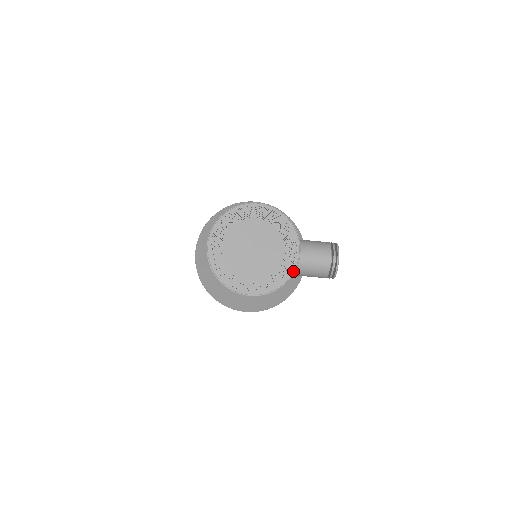
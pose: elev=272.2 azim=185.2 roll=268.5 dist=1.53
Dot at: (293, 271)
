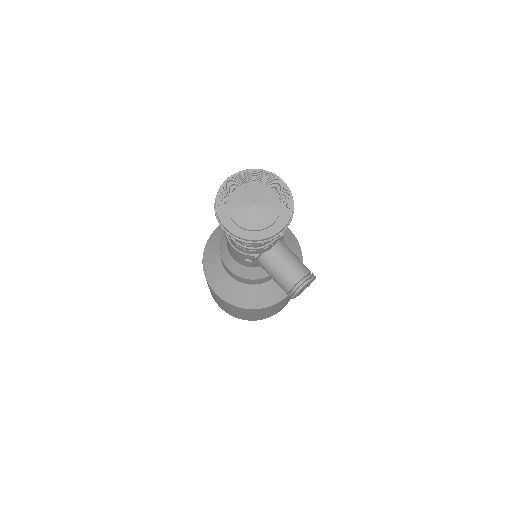
Dot at: (266, 237)
